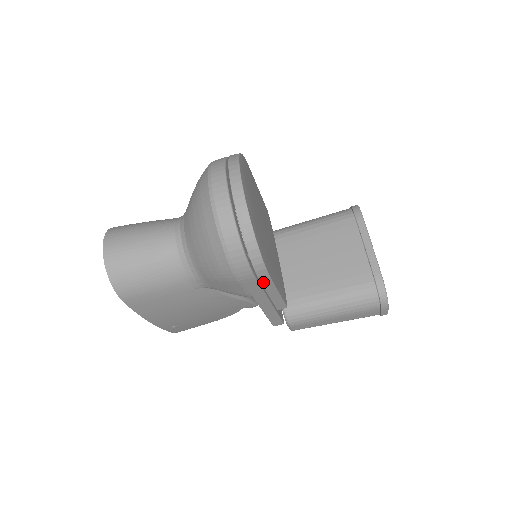
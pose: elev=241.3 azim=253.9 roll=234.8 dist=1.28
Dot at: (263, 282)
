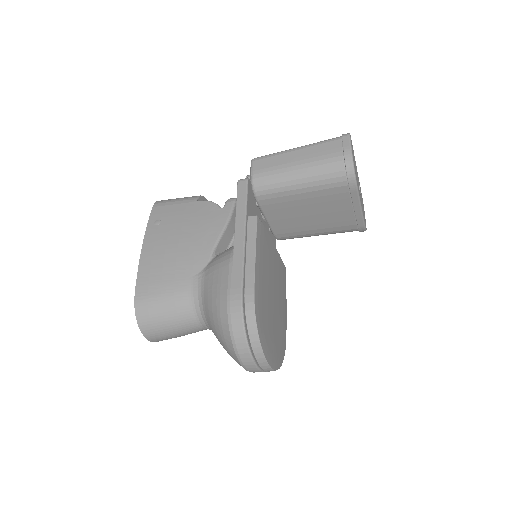
Dot at: occluded
